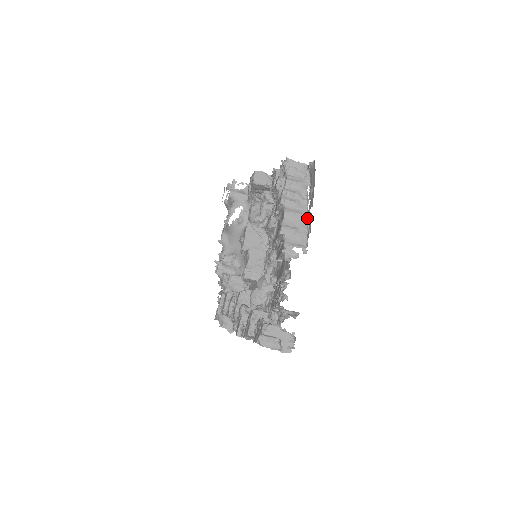
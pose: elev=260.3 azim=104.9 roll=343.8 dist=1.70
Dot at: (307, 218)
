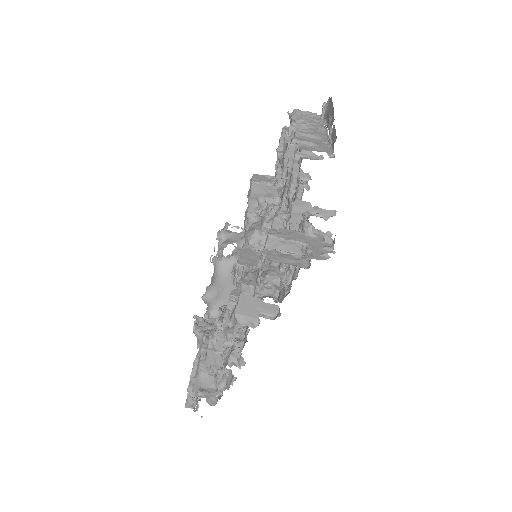
Dot at: (328, 138)
